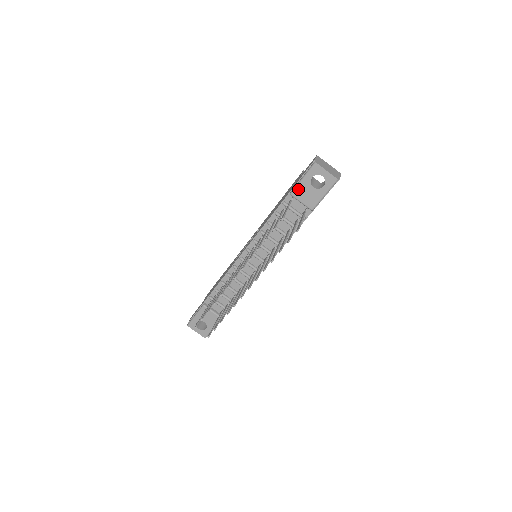
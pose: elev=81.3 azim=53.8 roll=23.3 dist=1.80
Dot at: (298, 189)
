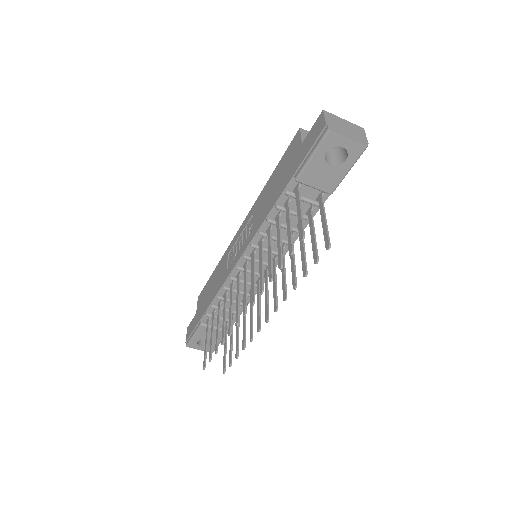
Dot at: (306, 172)
